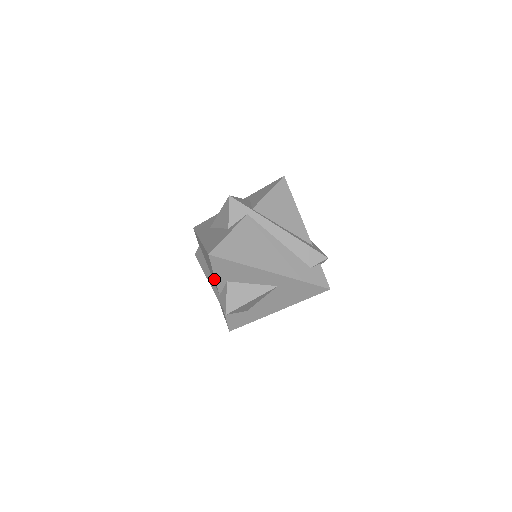
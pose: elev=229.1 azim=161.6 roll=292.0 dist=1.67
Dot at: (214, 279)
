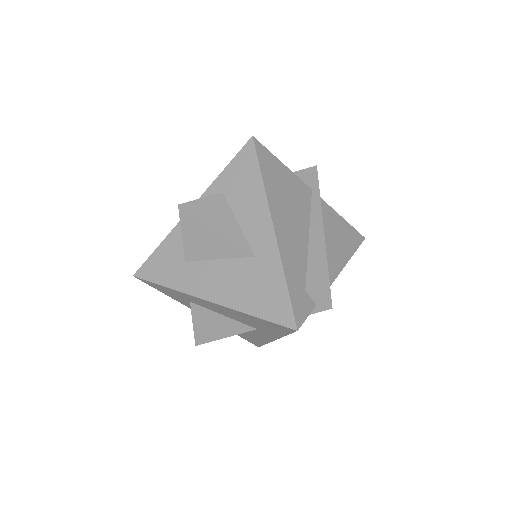
Dot at: occluded
